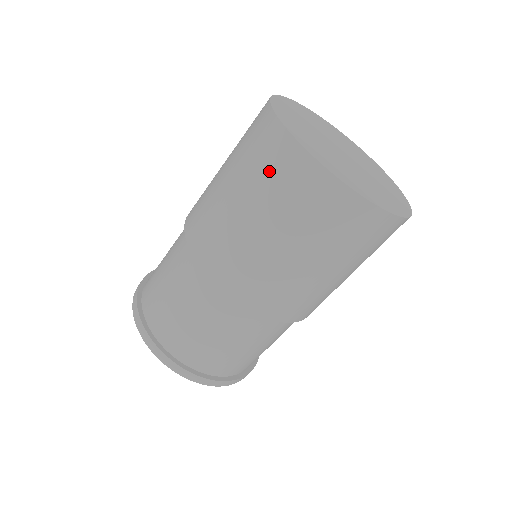
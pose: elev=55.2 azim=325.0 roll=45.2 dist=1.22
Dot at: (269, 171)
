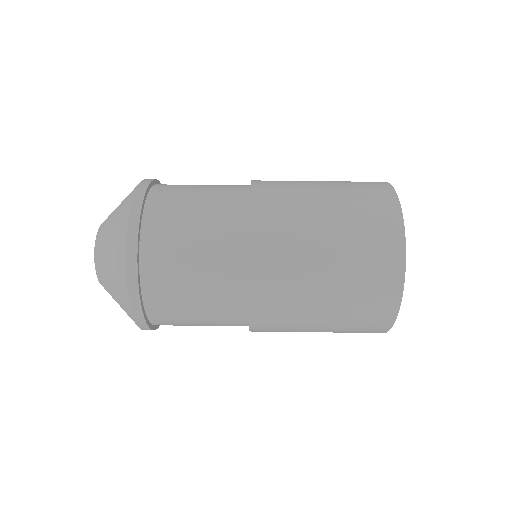
Dot at: occluded
